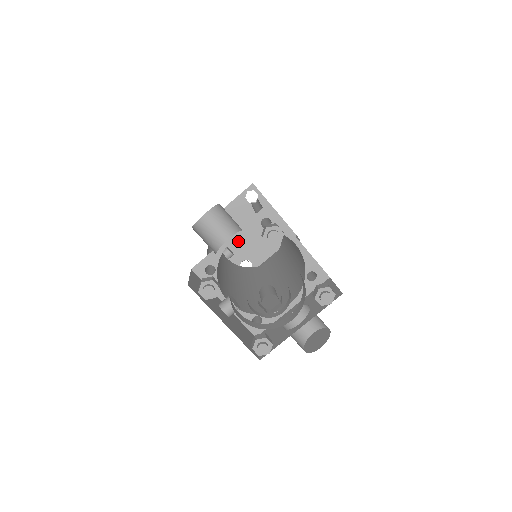
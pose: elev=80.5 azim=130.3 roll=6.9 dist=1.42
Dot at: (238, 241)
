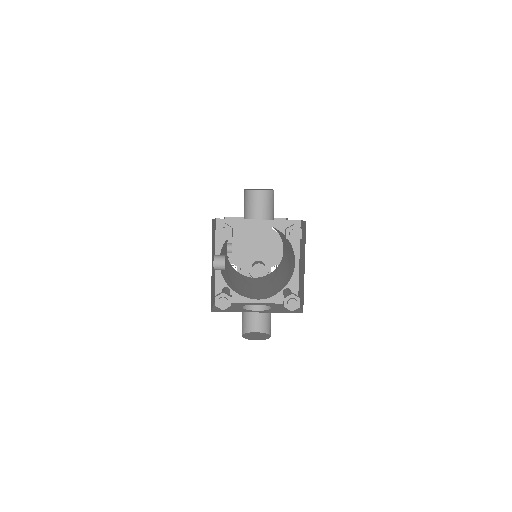
Dot at: (242, 248)
